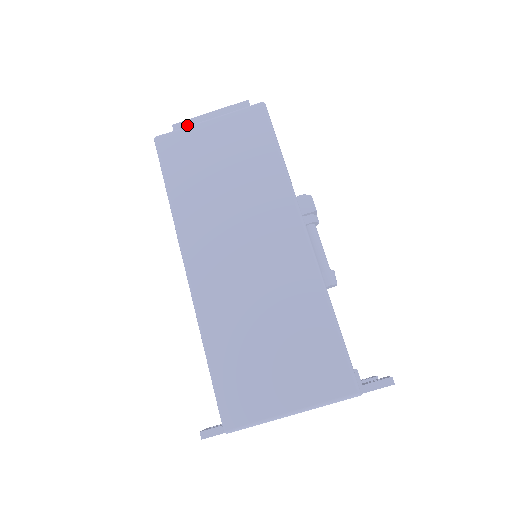
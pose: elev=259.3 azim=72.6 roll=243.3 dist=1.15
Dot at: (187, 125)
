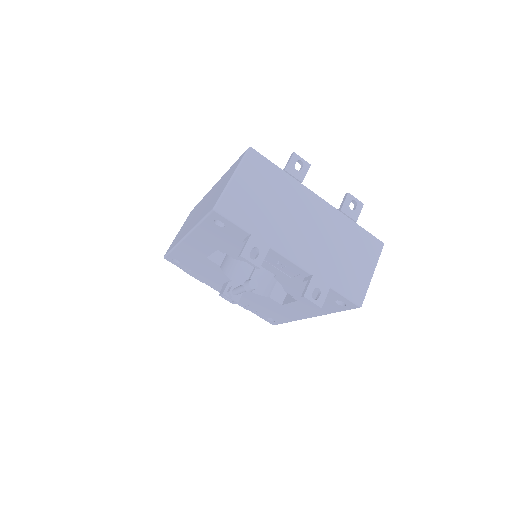
Dot at: occluded
